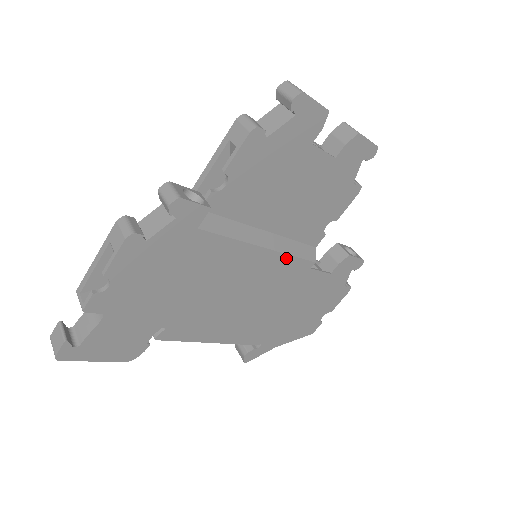
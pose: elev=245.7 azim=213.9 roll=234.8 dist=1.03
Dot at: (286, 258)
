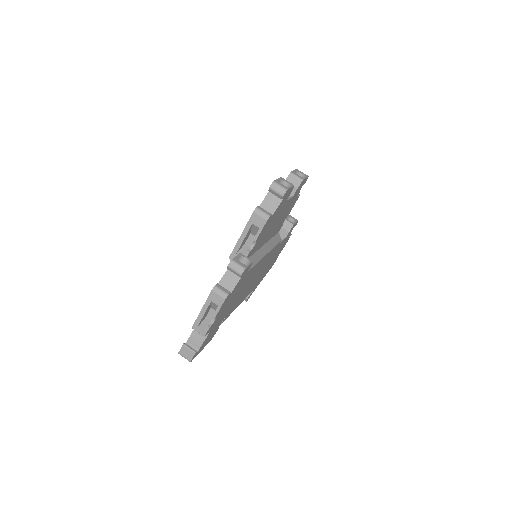
Dot at: (272, 250)
